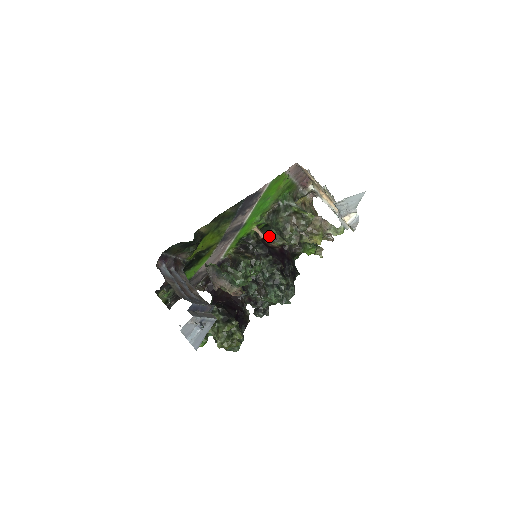
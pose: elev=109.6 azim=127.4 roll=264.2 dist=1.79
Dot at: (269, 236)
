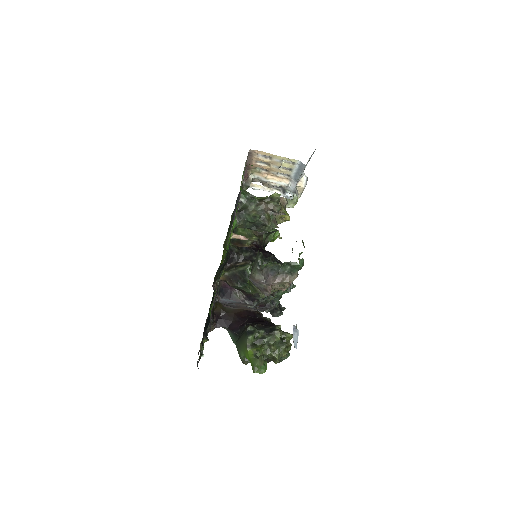
Dot at: (237, 241)
